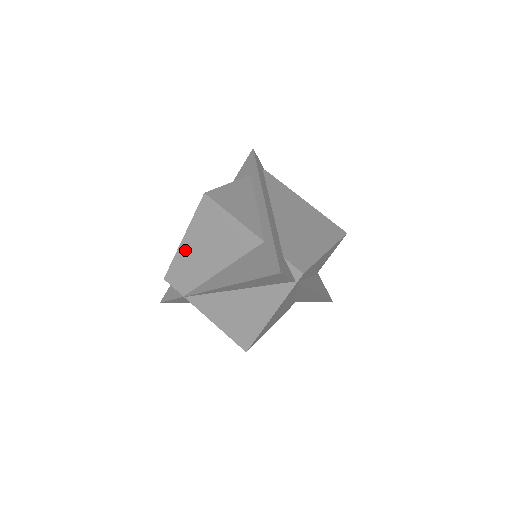
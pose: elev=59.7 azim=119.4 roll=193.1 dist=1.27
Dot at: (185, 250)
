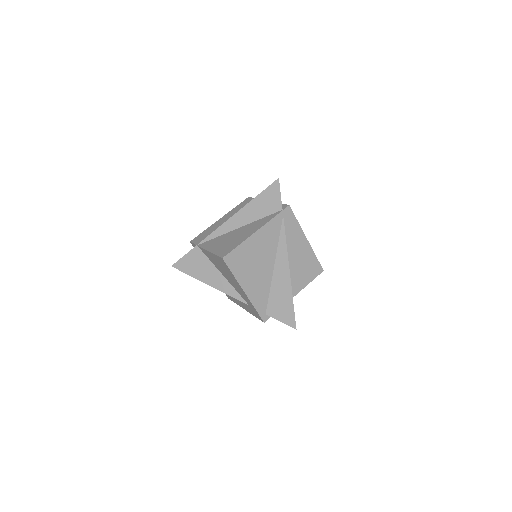
Dot at: (218, 223)
